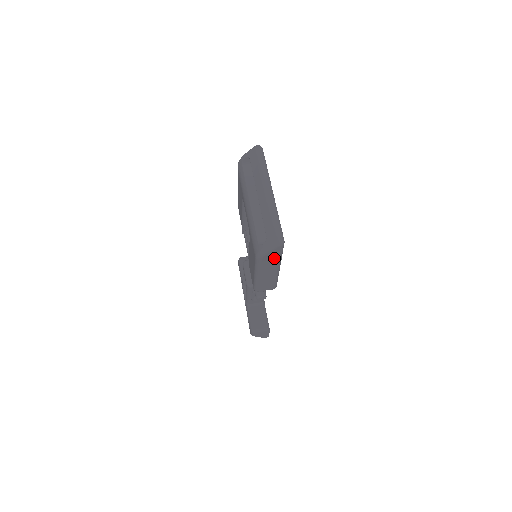
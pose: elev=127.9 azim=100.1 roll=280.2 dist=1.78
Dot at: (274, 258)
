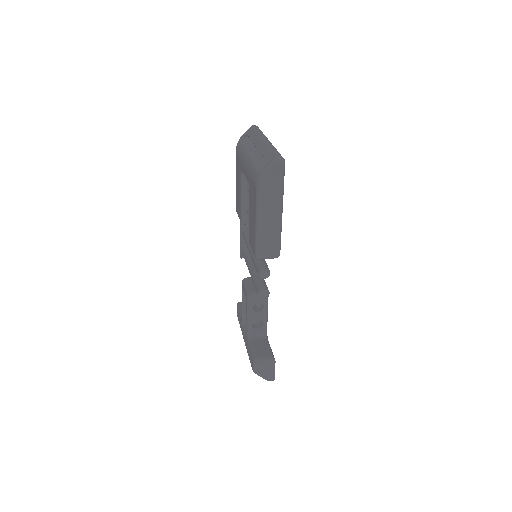
Dot at: (276, 187)
